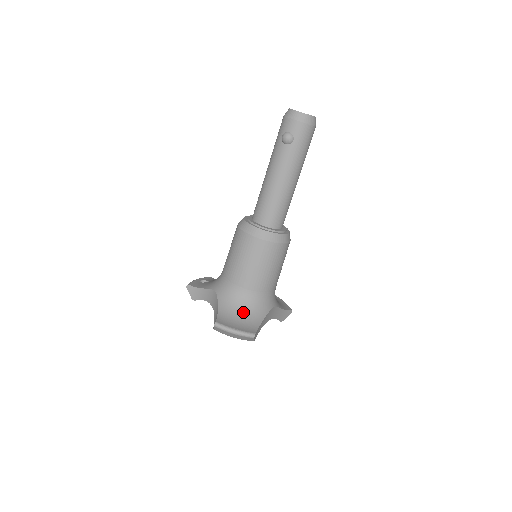
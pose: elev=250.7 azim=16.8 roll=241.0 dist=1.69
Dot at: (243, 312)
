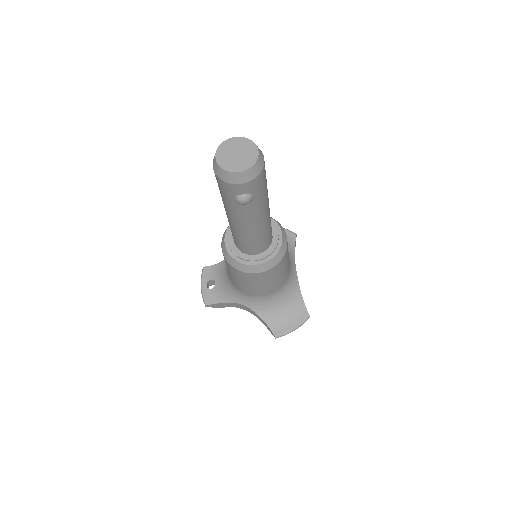
Dot at: (284, 305)
